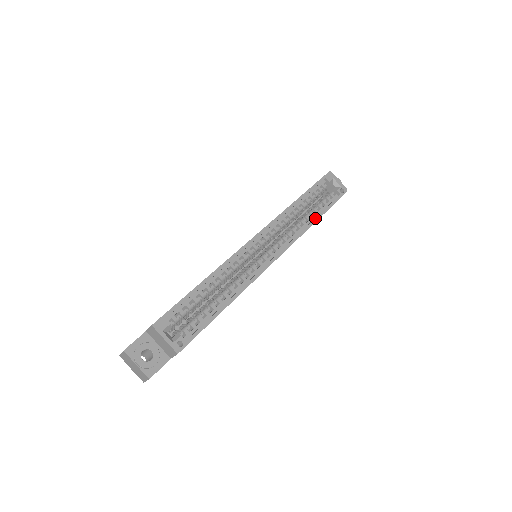
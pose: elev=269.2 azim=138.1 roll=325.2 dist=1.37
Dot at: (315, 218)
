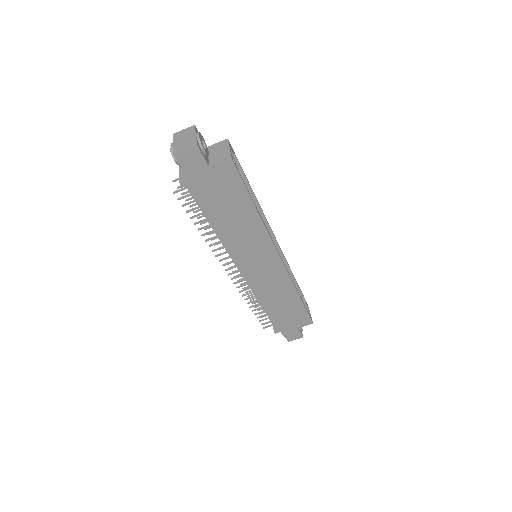
Dot at: occluded
